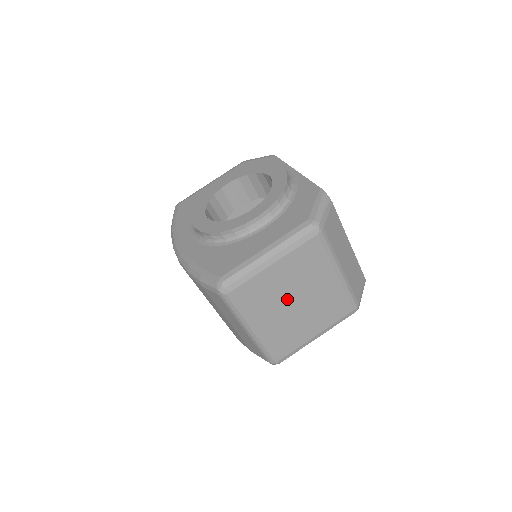
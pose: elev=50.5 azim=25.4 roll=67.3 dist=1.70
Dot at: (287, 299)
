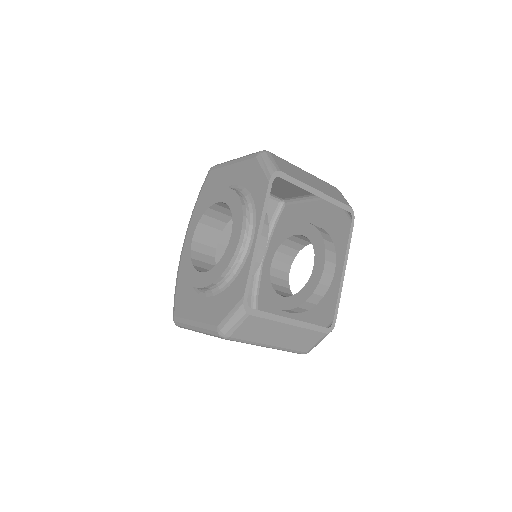
Dot at: occluded
